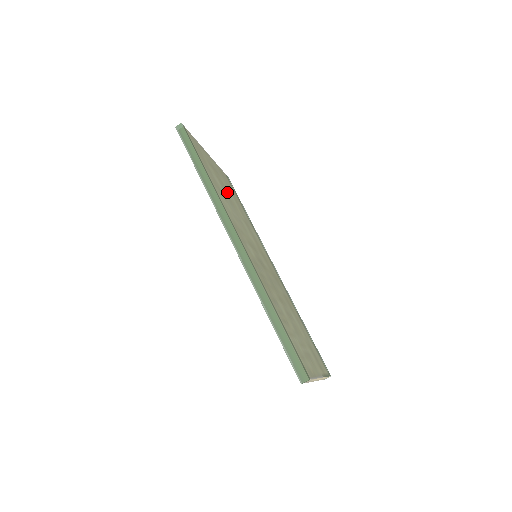
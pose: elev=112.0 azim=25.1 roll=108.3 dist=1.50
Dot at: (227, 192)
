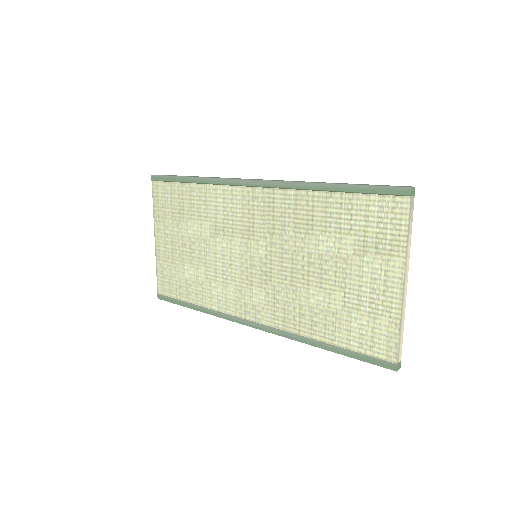
Dot at: occluded
